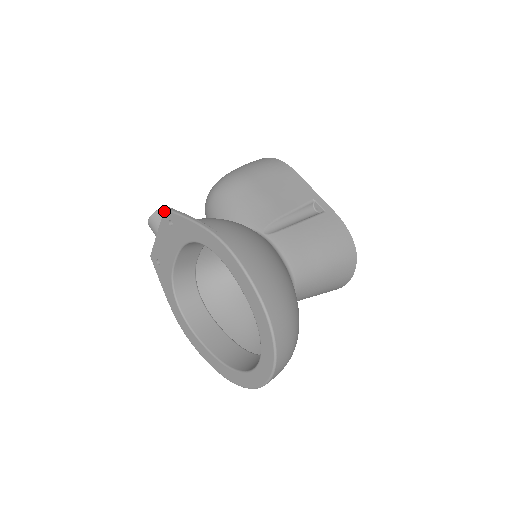
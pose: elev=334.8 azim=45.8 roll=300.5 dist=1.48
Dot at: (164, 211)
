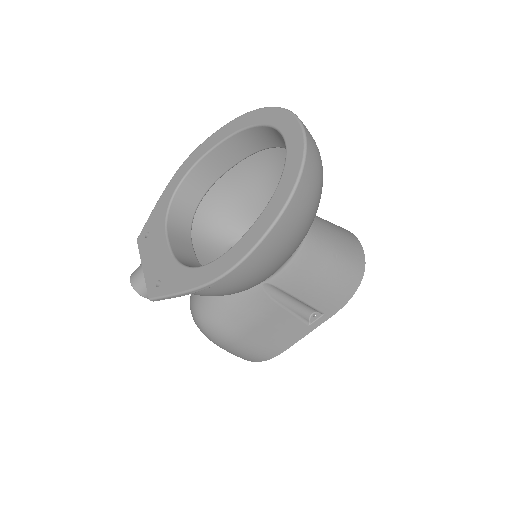
Dot at: (137, 241)
